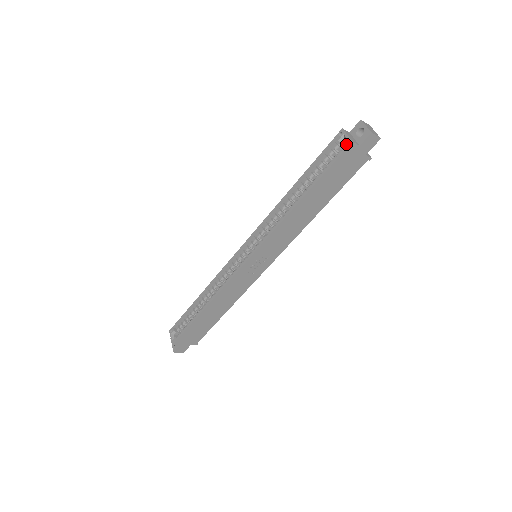
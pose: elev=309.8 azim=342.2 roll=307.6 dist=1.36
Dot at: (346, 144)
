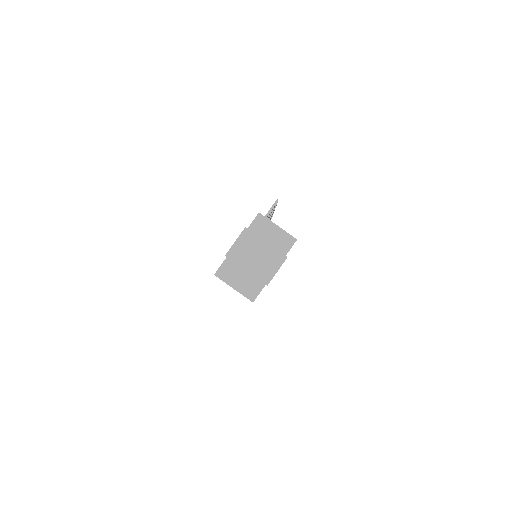
Dot at: (246, 297)
